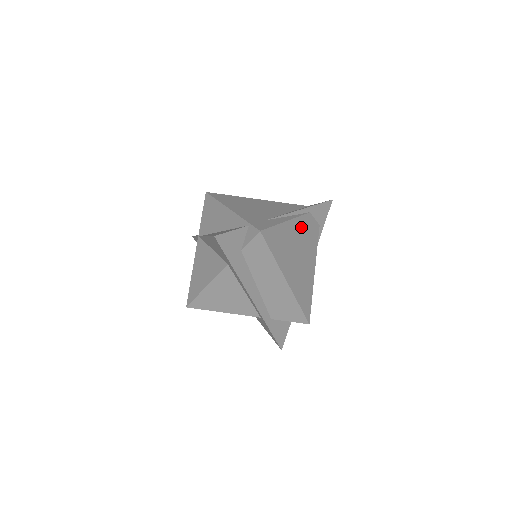
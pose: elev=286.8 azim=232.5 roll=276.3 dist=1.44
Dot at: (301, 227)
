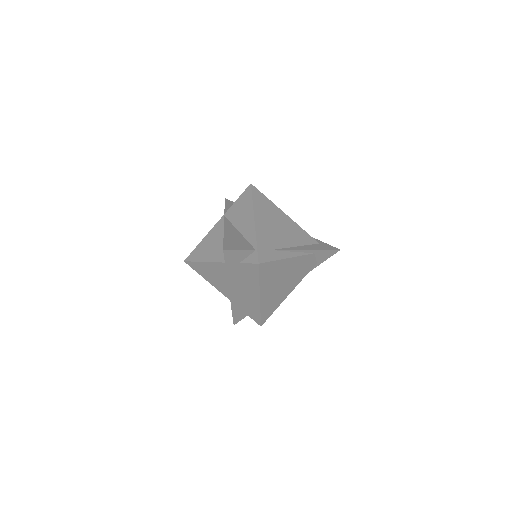
Dot at: (298, 263)
